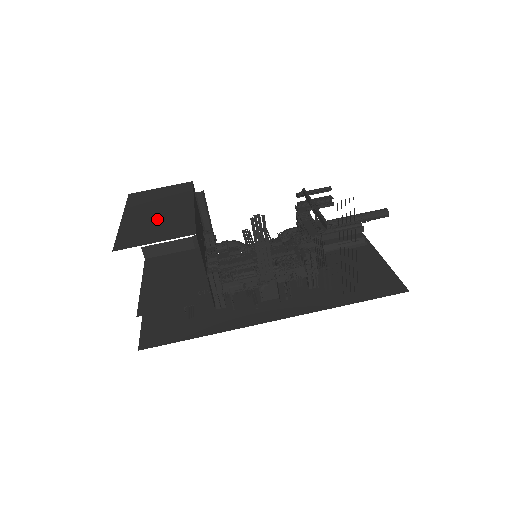
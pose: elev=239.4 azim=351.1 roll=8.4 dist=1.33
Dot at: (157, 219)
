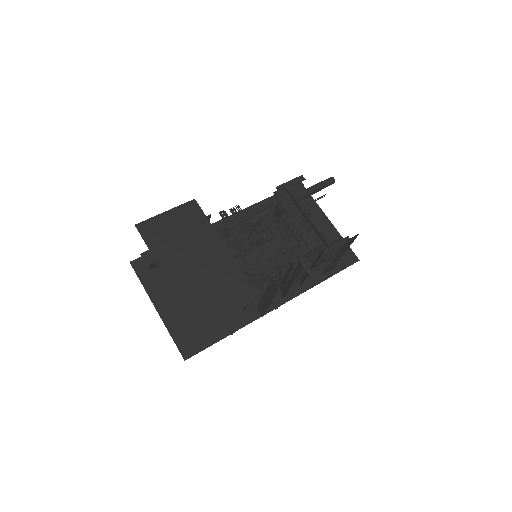
Dot at: (205, 275)
